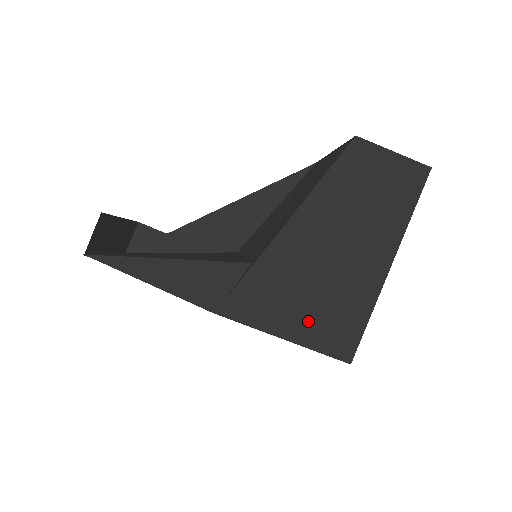
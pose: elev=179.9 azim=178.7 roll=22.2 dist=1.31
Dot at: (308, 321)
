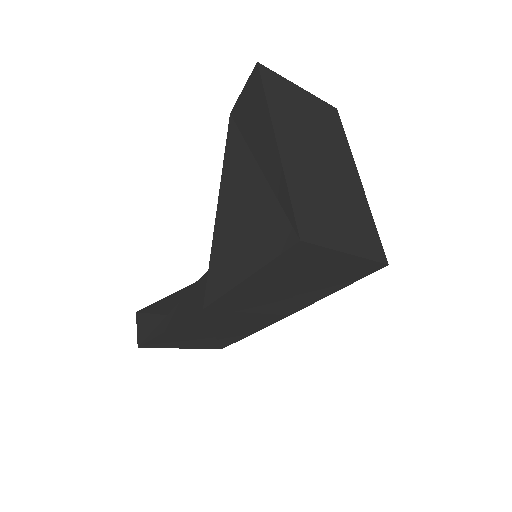
Dot at: (256, 246)
